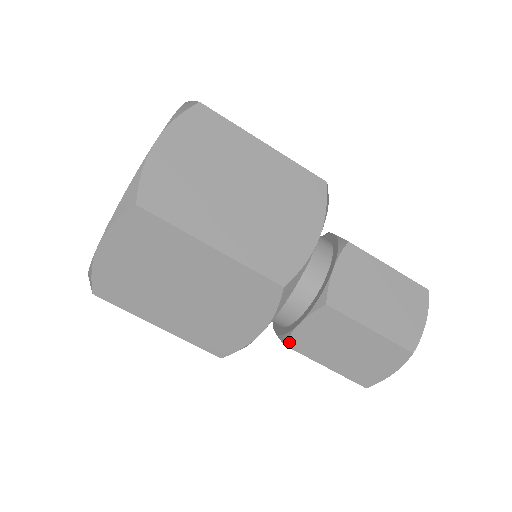
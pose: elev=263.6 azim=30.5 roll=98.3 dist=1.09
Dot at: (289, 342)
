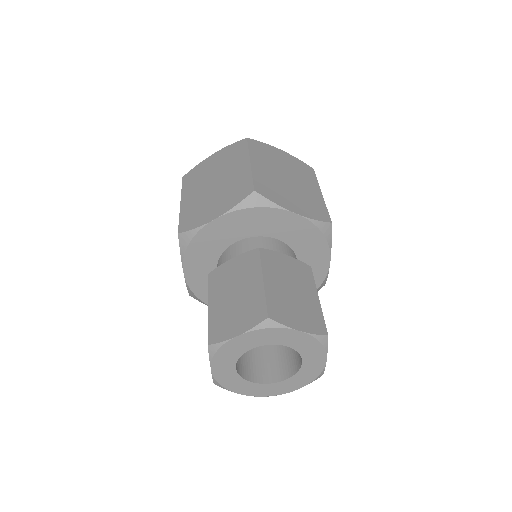
Dot at: (213, 272)
